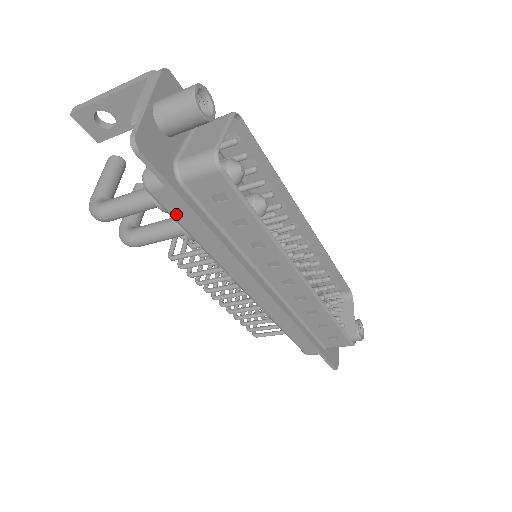
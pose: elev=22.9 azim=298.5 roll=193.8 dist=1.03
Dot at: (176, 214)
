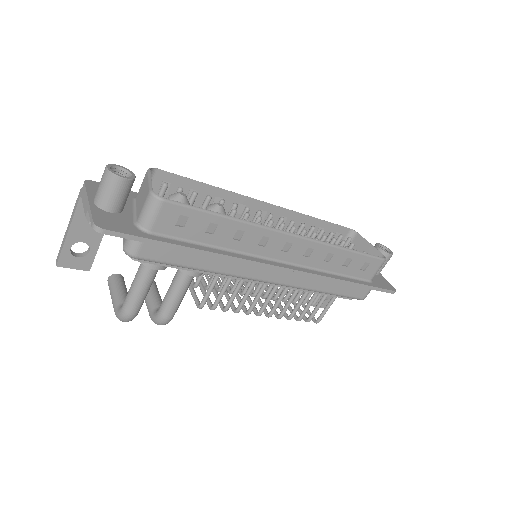
Dot at: (167, 259)
